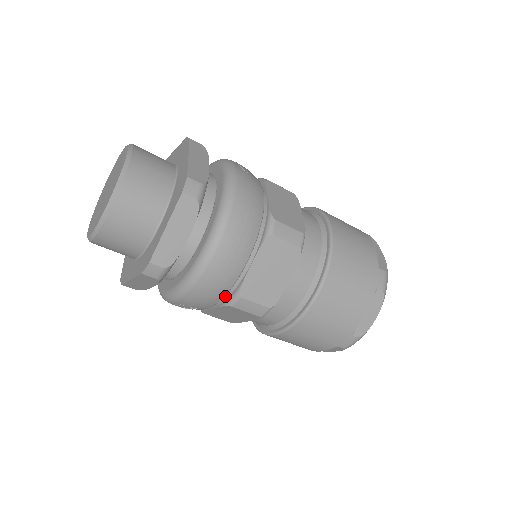
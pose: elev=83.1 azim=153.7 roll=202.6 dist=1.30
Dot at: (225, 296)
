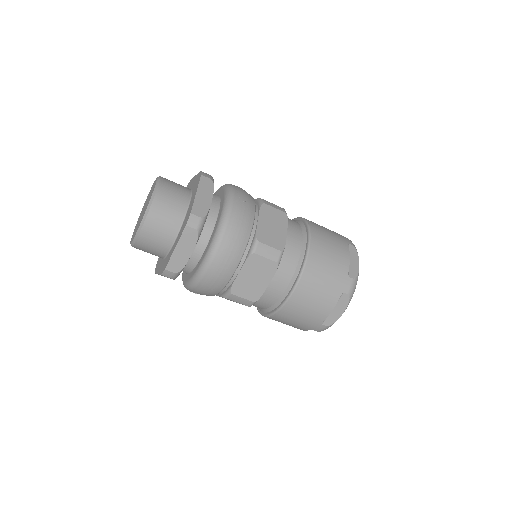
Dot at: (222, 290)
